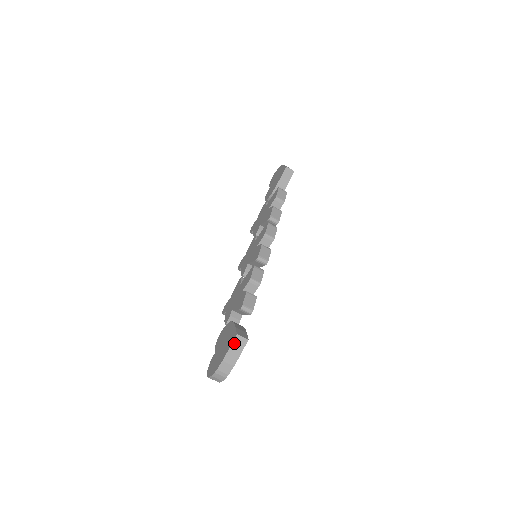
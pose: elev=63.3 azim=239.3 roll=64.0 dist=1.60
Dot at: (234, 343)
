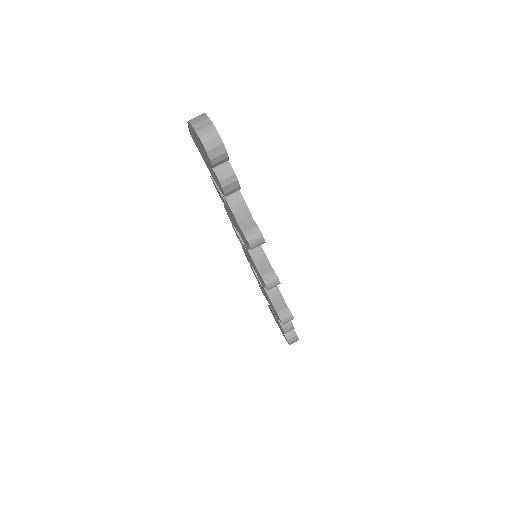
Dot at: occluded
